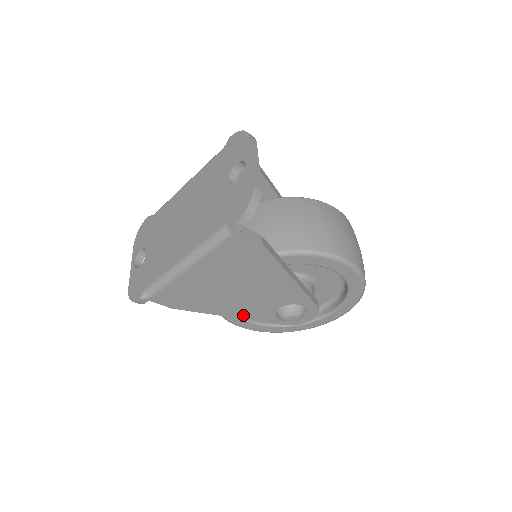
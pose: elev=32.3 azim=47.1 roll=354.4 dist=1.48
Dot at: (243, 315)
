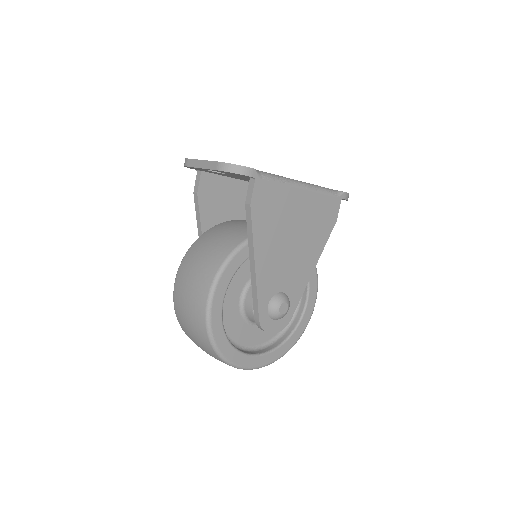
Dot at: (261, 273)
